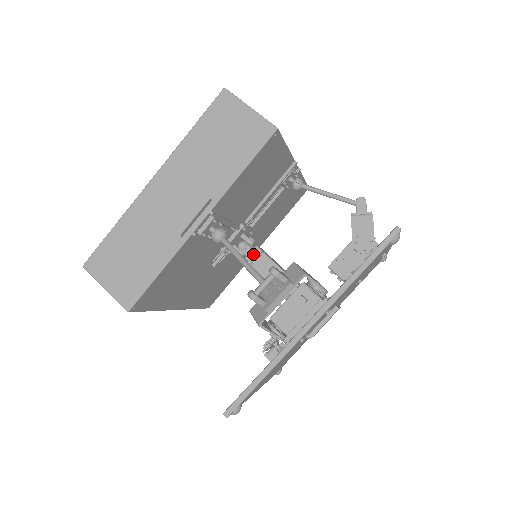
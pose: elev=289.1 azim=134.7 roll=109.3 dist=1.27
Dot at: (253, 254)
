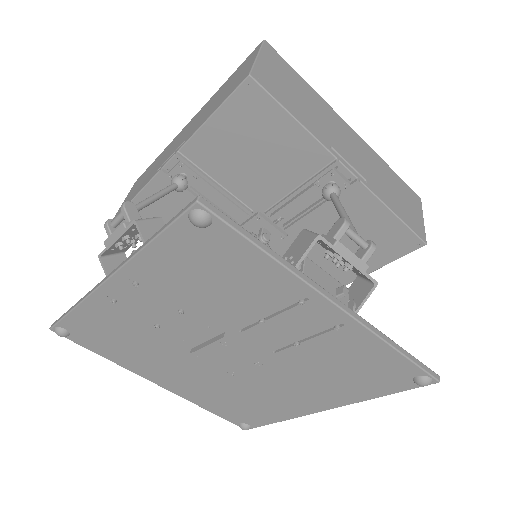
Dot at: occluded
